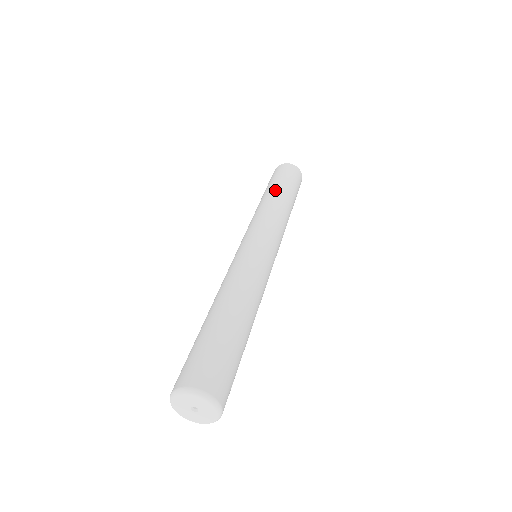
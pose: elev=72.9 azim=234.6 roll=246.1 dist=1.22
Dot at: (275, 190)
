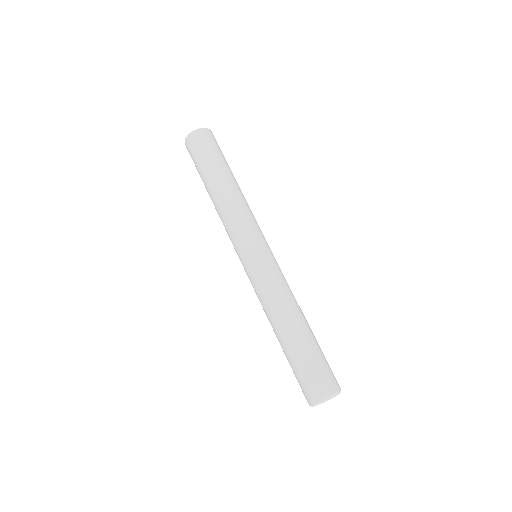
Dot at: (231, 176)
